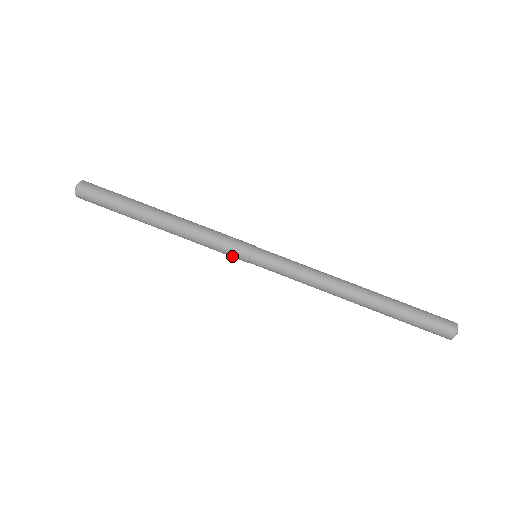
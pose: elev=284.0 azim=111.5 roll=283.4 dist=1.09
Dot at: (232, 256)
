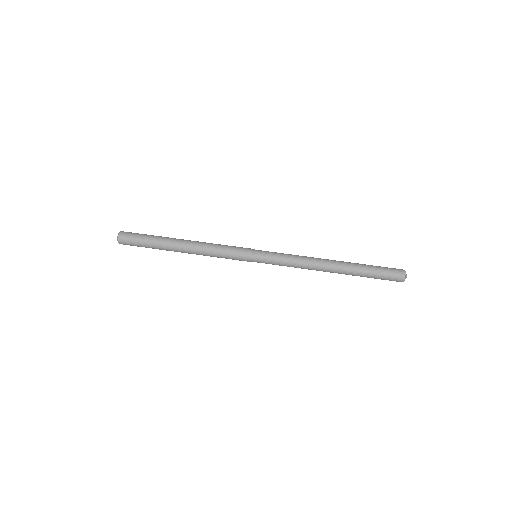
Dot at: (239, 255)
